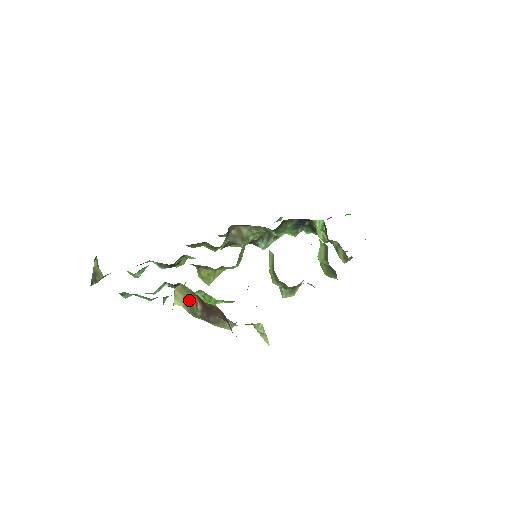
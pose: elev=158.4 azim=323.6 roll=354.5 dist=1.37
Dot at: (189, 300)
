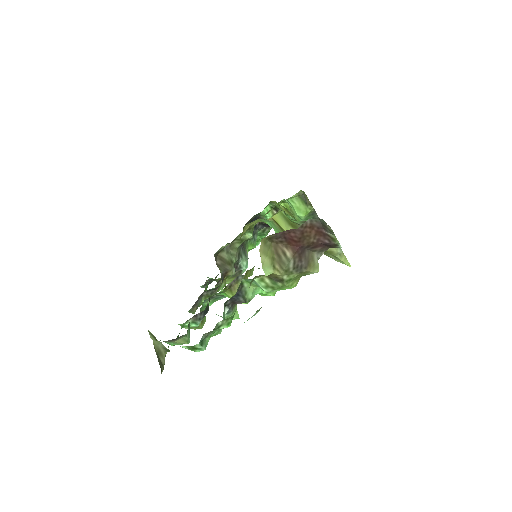
Dot at: (275, 258)
